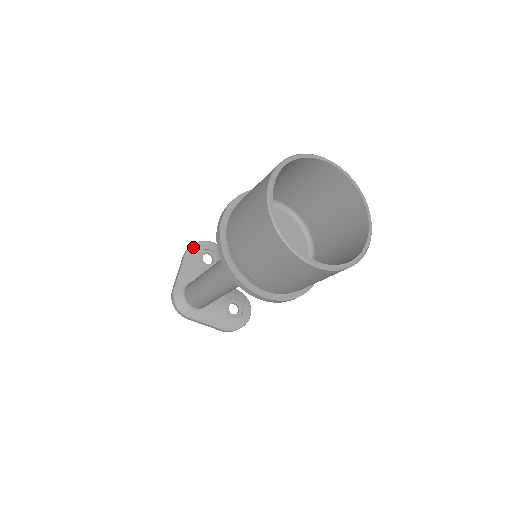
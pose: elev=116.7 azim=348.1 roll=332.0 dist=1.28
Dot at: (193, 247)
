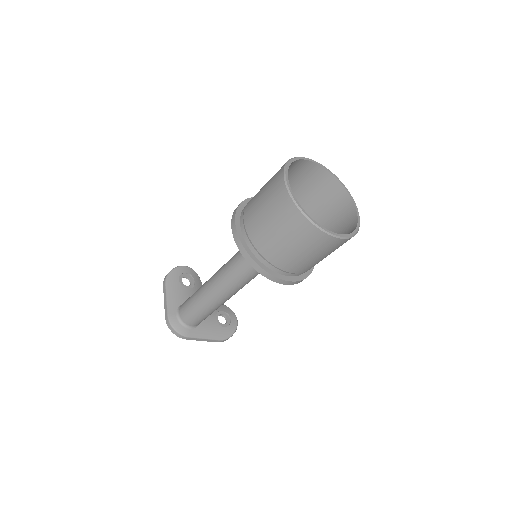
Dot at: (170, 274)
